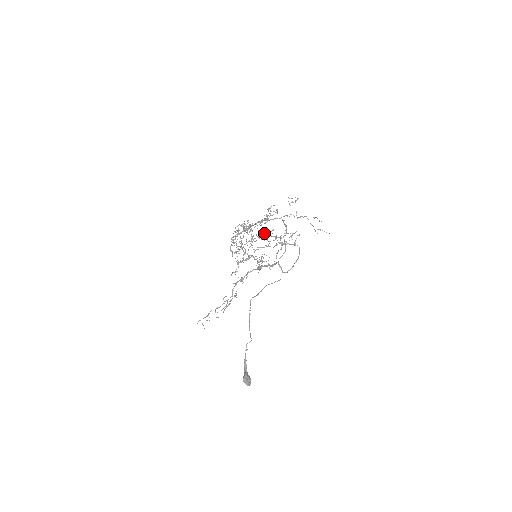
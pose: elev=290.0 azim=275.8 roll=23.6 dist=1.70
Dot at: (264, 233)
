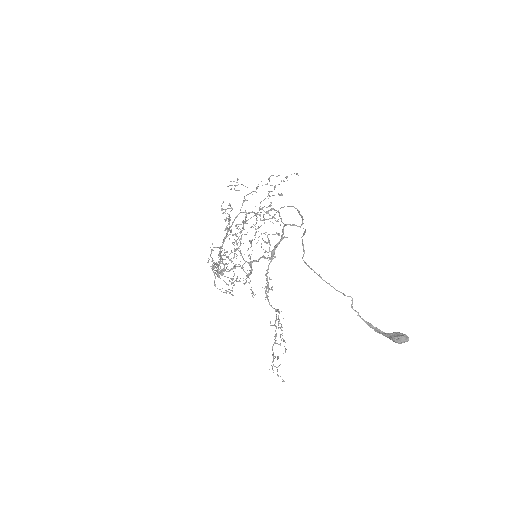
Dot at: occluded
